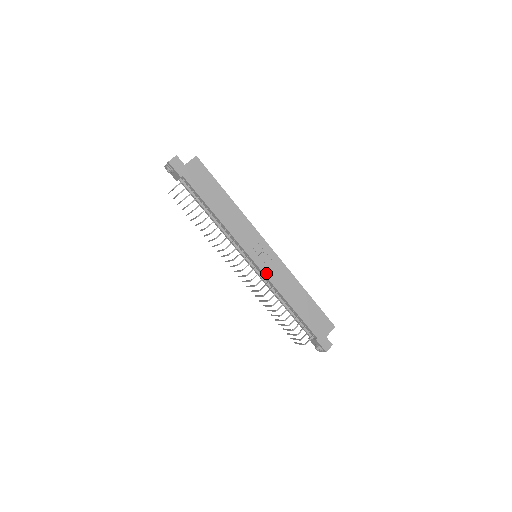
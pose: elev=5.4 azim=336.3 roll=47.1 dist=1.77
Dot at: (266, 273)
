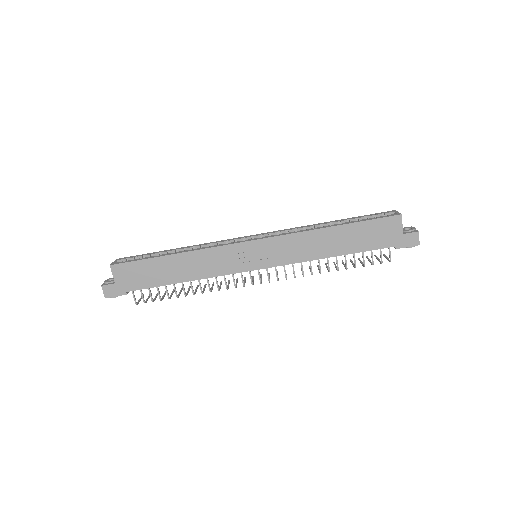
Dot at: (280, 263)
